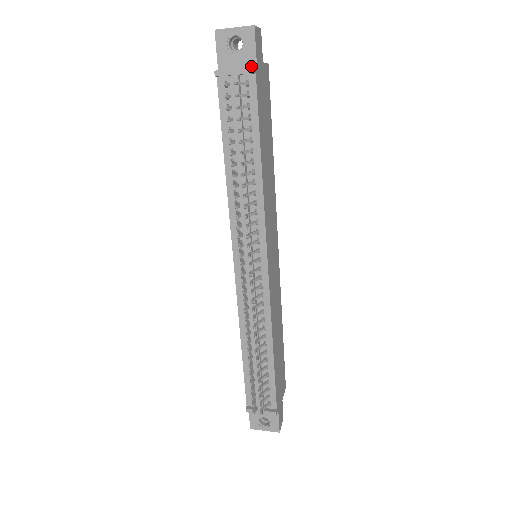
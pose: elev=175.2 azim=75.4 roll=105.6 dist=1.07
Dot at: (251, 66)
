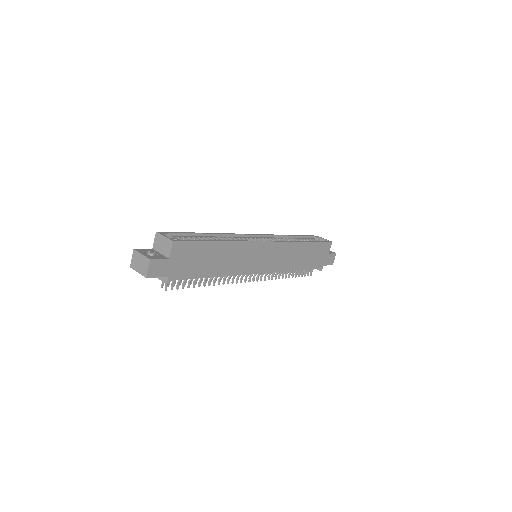
Dot at: (165, 275)
